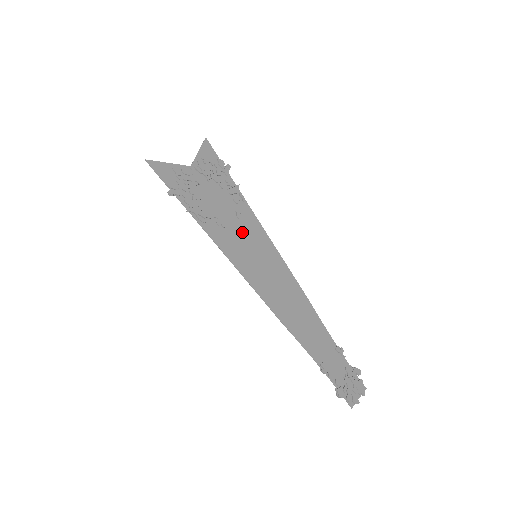
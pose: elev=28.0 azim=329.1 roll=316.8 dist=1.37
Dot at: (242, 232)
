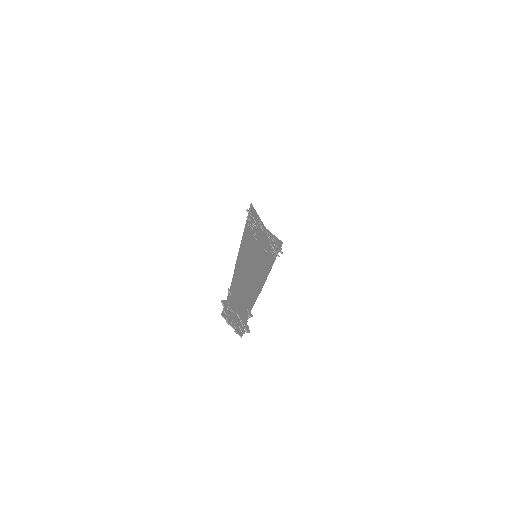
Dot at: (260, 250)
